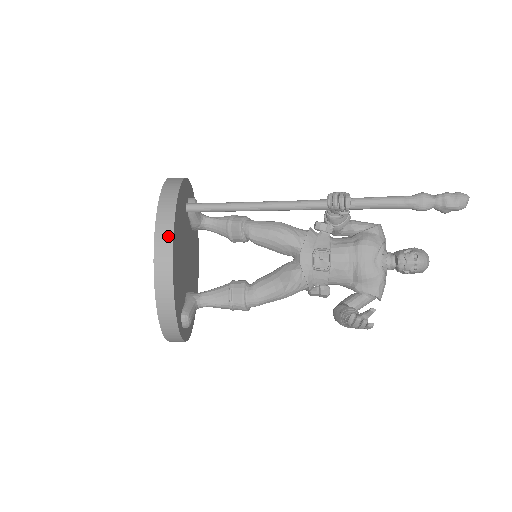
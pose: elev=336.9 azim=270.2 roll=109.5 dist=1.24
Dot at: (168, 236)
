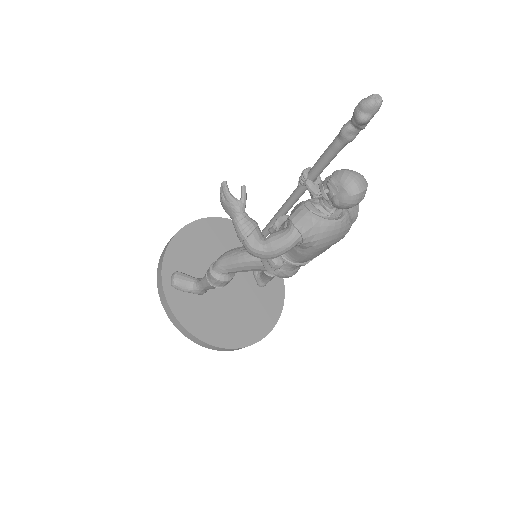
Dot at: (201, 220)
